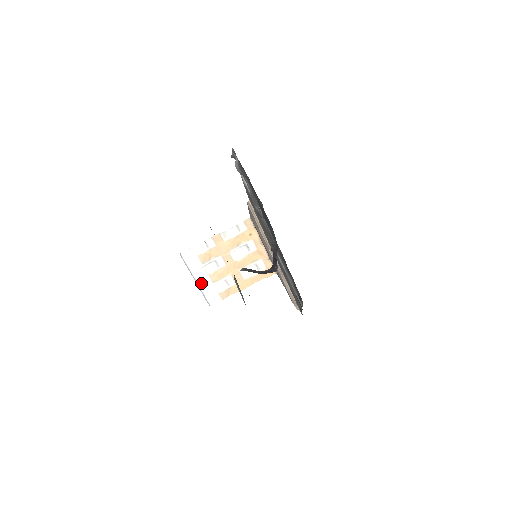
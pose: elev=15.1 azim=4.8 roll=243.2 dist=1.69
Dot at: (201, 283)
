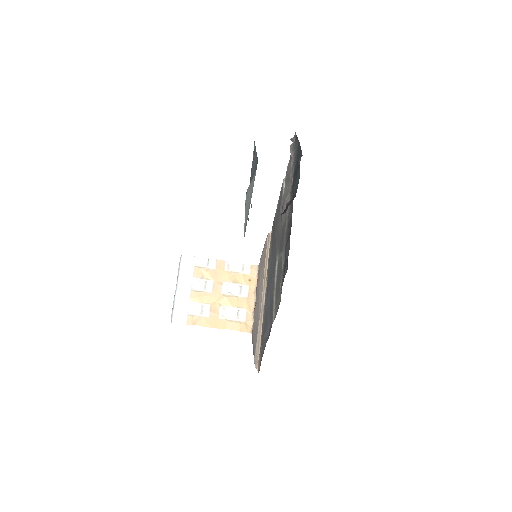
Dot at: (180, 293)
